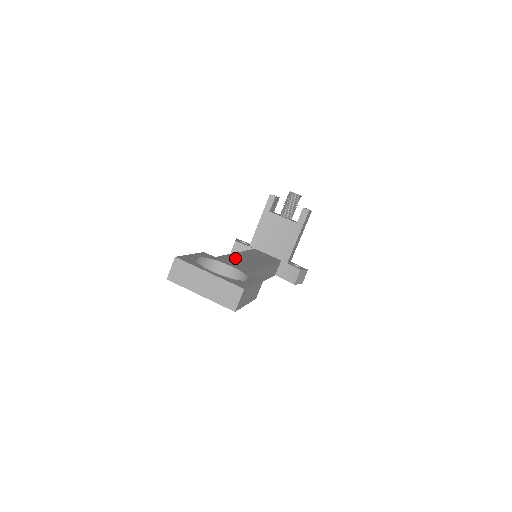
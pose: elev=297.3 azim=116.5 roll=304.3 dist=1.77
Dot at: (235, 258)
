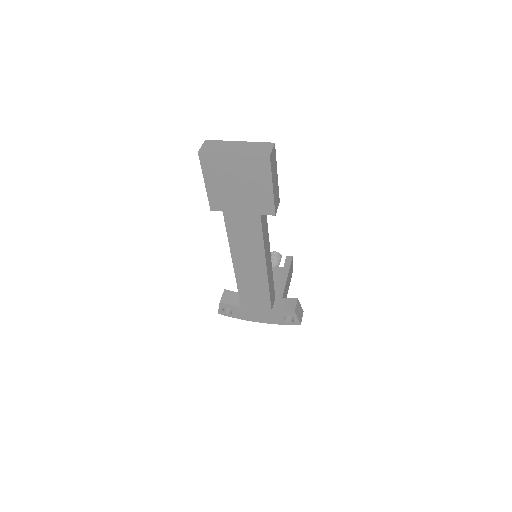
Dot at: occluded
